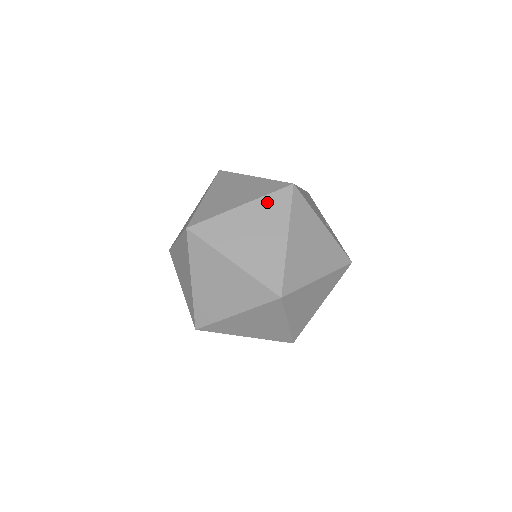
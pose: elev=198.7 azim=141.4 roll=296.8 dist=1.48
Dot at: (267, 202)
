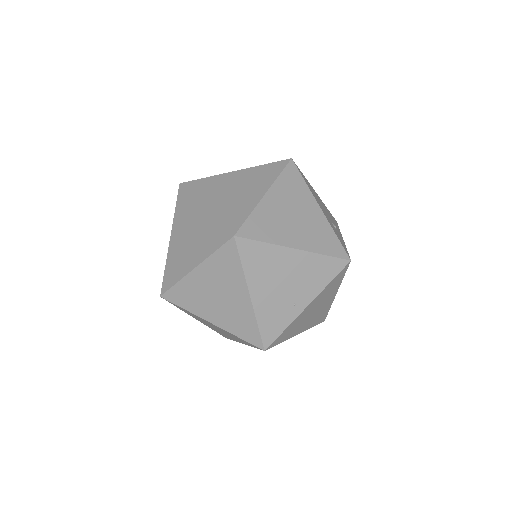
Dot at: (260, 169)
